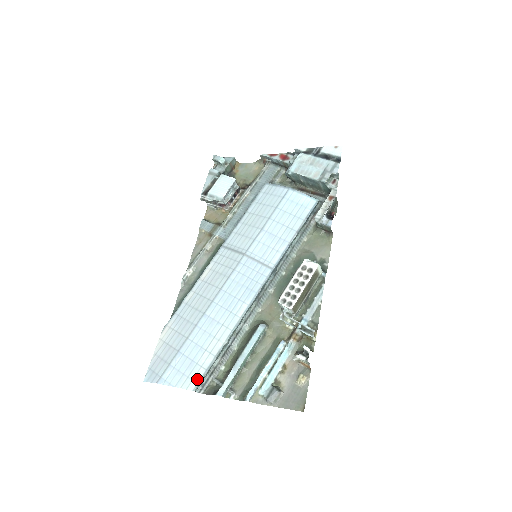
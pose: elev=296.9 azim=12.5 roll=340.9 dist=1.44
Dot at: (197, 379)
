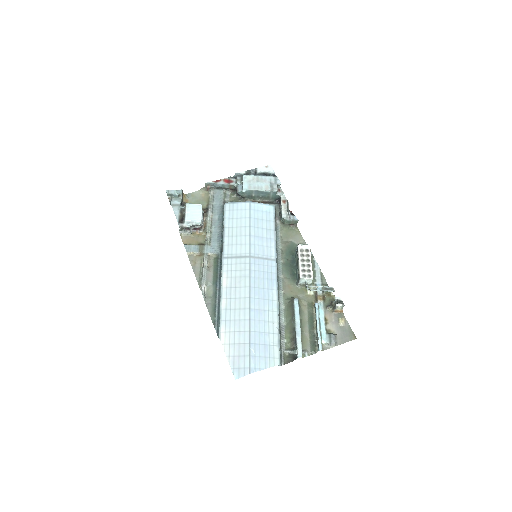
Dot at: (277, 355)
